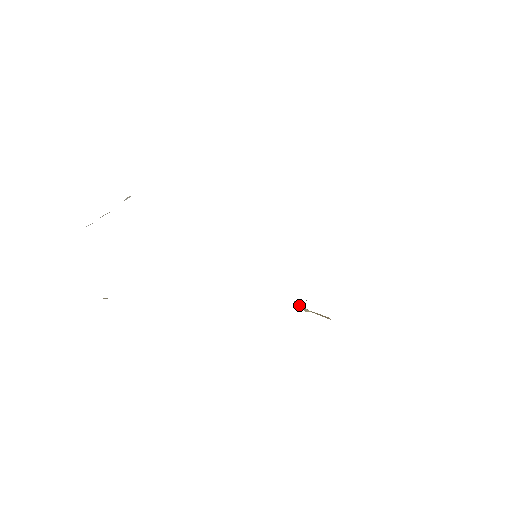
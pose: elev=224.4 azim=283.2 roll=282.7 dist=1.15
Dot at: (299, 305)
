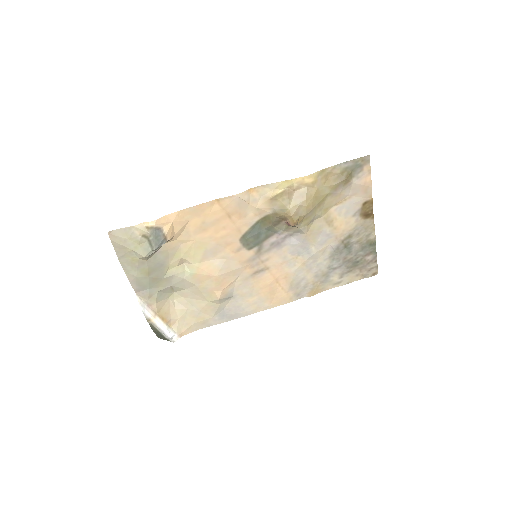
Dot at: (276, 209)
